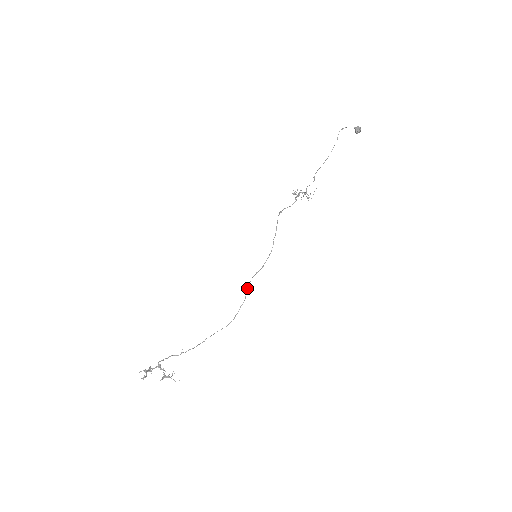
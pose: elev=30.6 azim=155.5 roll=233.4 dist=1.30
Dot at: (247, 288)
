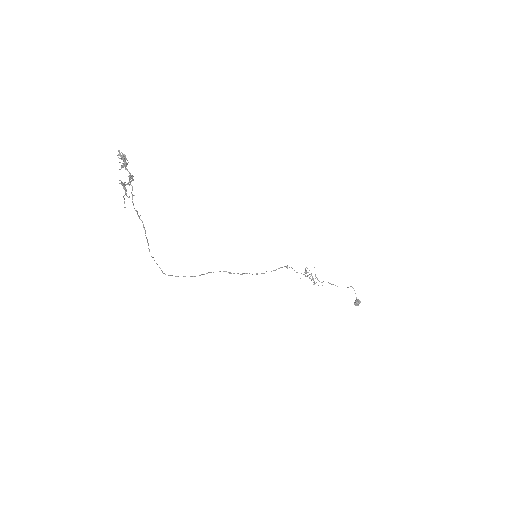
Dot at: (210, 272)
